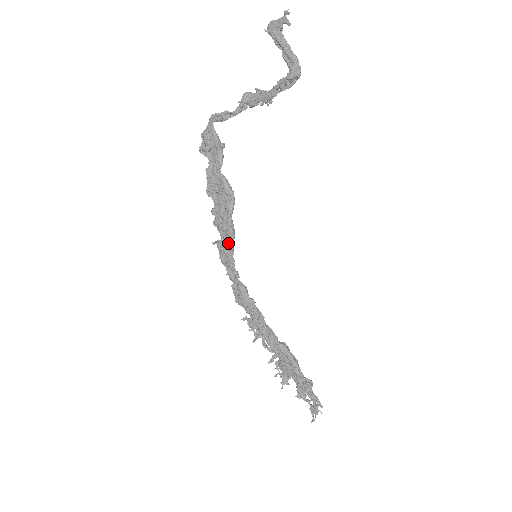
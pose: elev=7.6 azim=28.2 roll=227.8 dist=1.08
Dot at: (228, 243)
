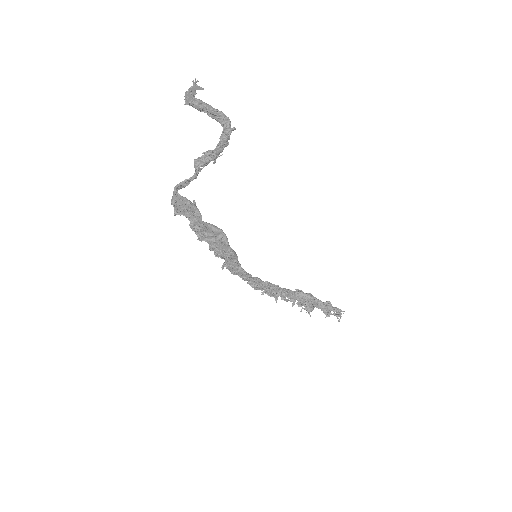
Dot at: (234, 262)
